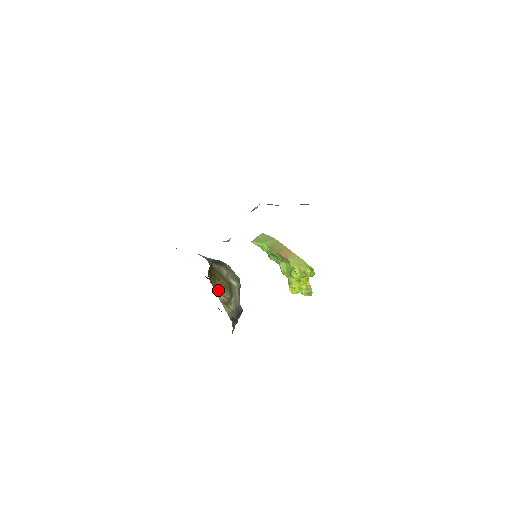
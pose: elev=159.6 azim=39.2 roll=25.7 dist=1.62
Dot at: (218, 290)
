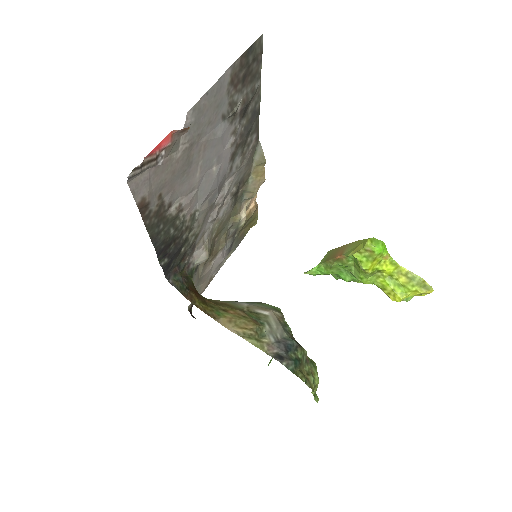
Dot at: (229, 323)
